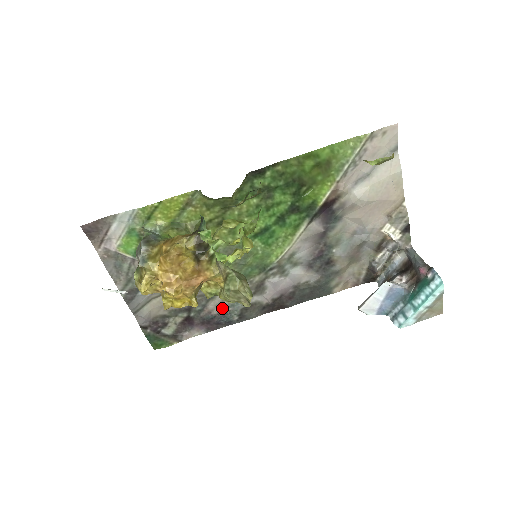
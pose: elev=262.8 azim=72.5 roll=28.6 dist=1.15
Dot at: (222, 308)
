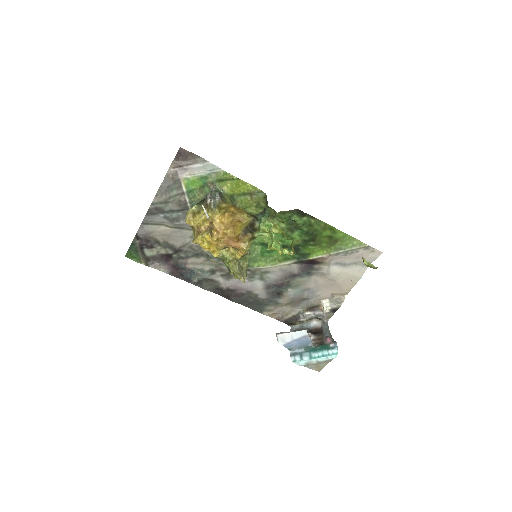
Dot at: (196, 267)
